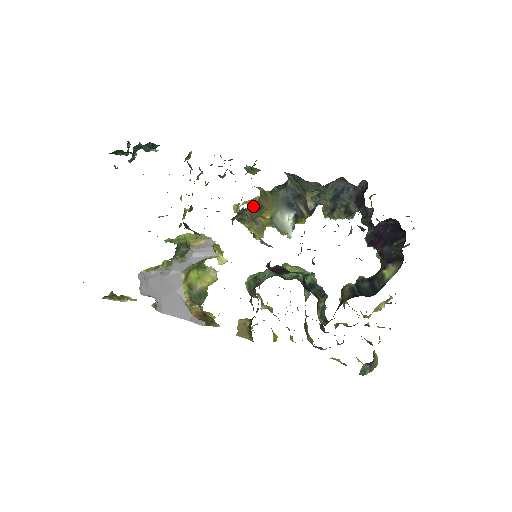
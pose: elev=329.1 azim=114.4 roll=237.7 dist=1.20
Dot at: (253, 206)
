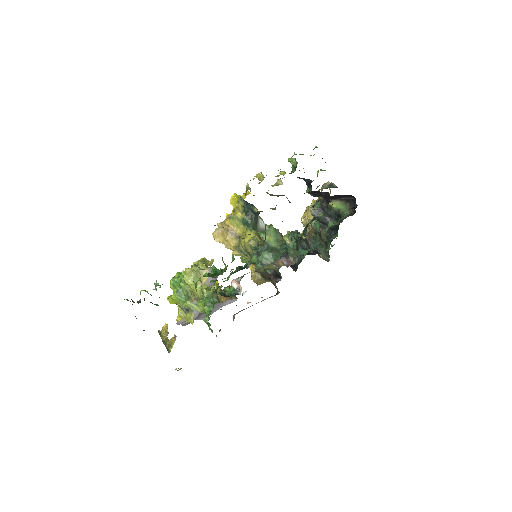
Dot at: occluded
